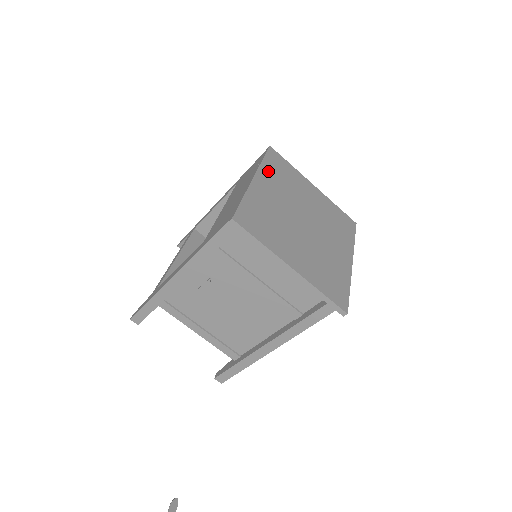
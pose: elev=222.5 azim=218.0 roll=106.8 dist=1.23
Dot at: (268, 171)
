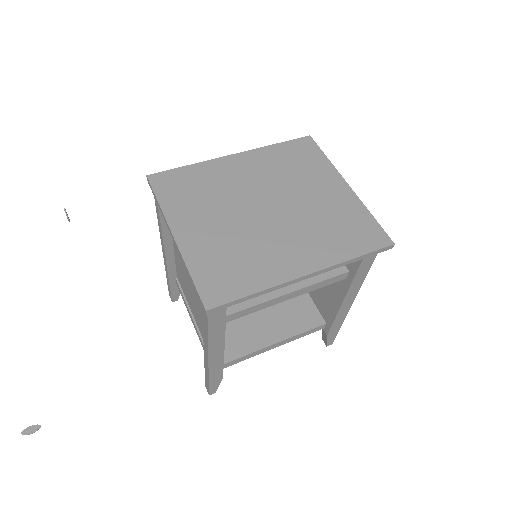
Dot at: (268, 154)
